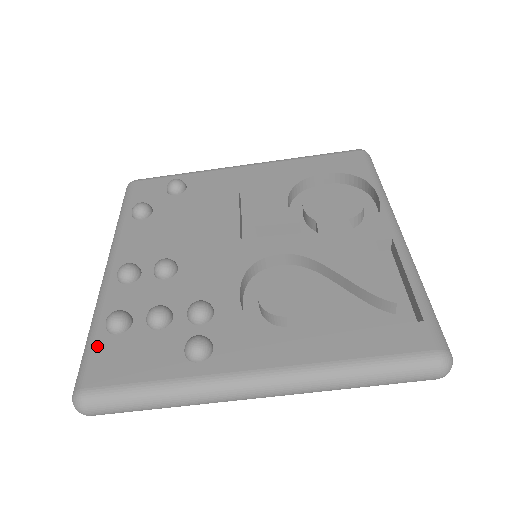
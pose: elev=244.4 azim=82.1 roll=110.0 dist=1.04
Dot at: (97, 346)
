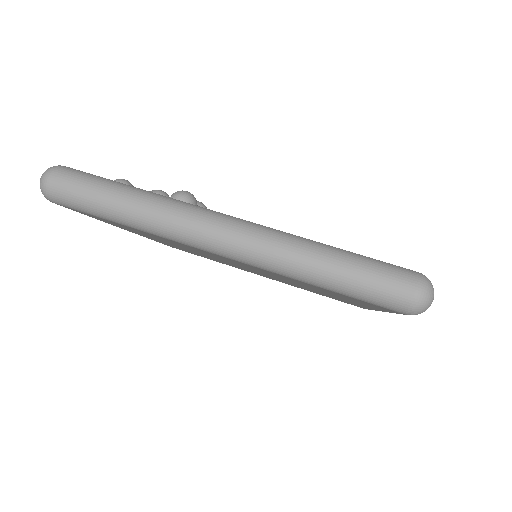
Dot at: occluded
